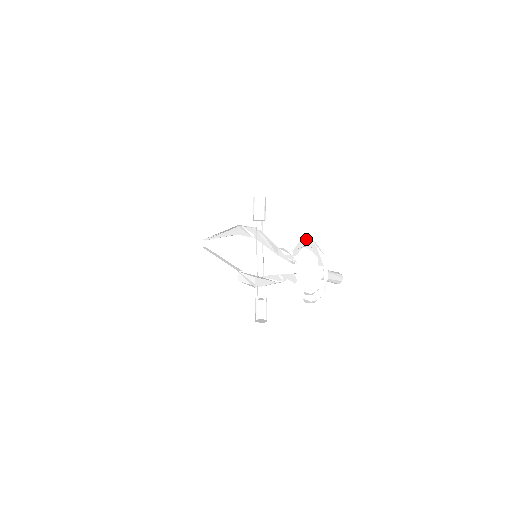
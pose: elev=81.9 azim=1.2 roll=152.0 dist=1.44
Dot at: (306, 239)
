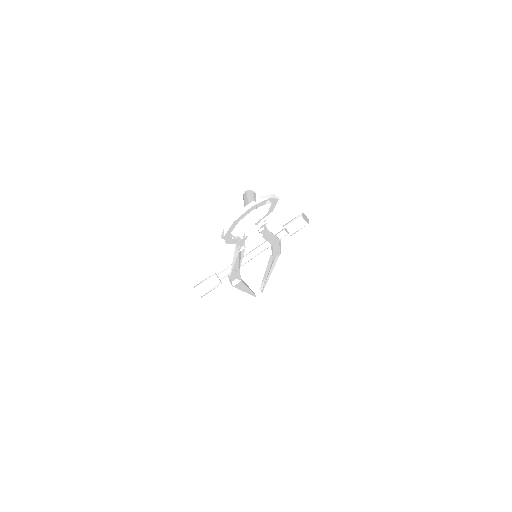
Dot at: occluded
